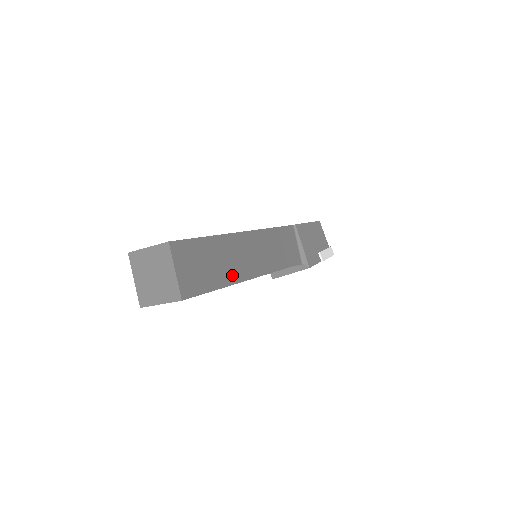
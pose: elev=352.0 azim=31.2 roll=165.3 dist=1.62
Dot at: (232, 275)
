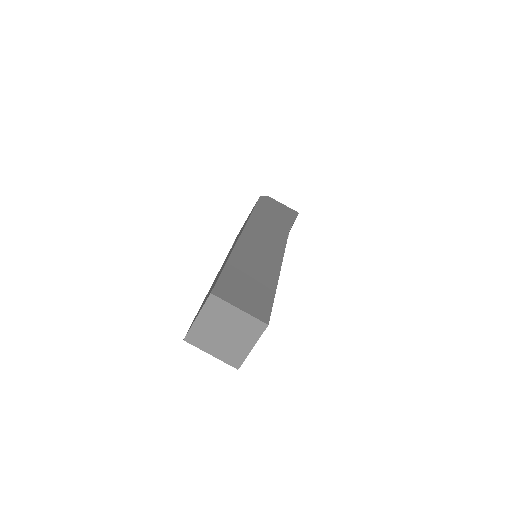
Dot at: occluded
